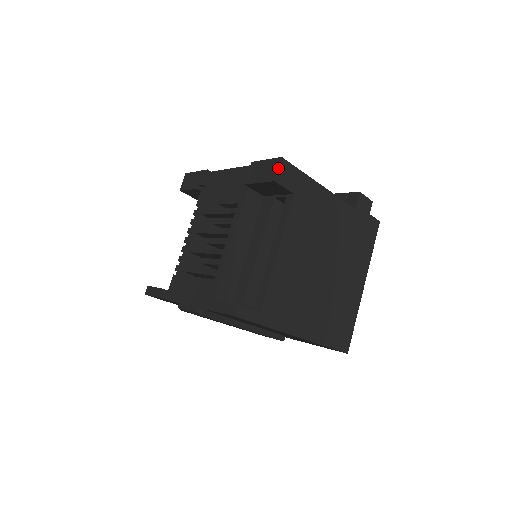
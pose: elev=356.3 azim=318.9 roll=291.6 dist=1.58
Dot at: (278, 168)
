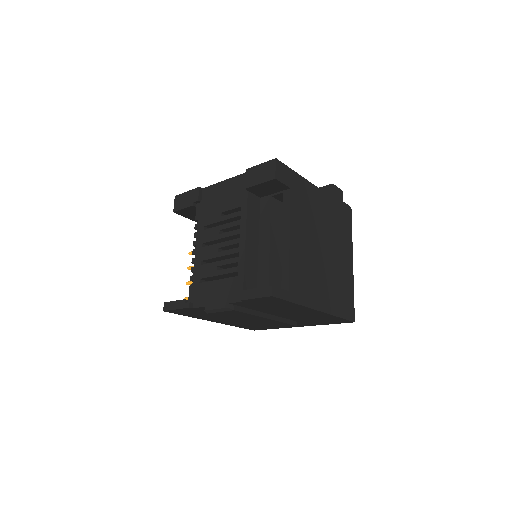
Dot at: (275, 167)
